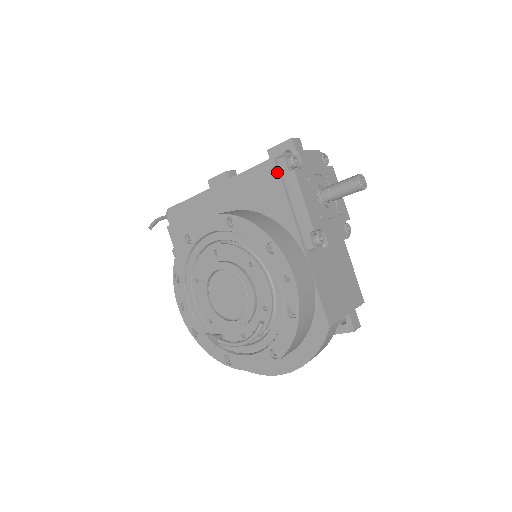
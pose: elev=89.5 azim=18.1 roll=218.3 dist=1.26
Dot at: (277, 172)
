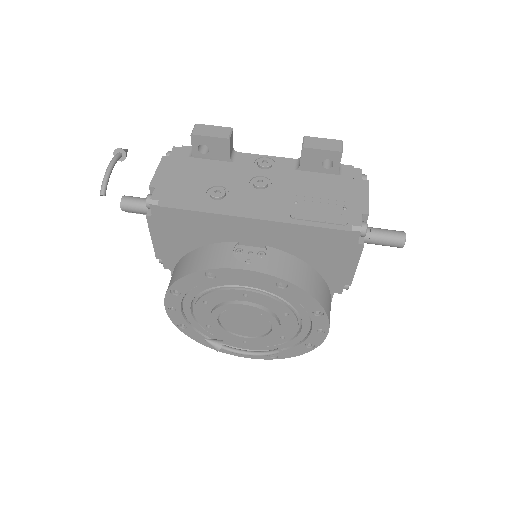
Dot at: (346, 243)
